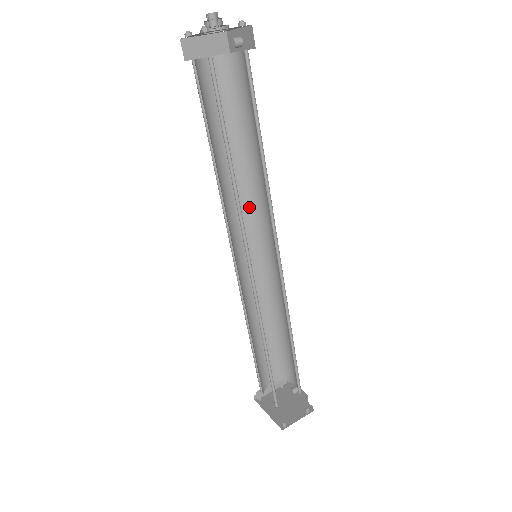
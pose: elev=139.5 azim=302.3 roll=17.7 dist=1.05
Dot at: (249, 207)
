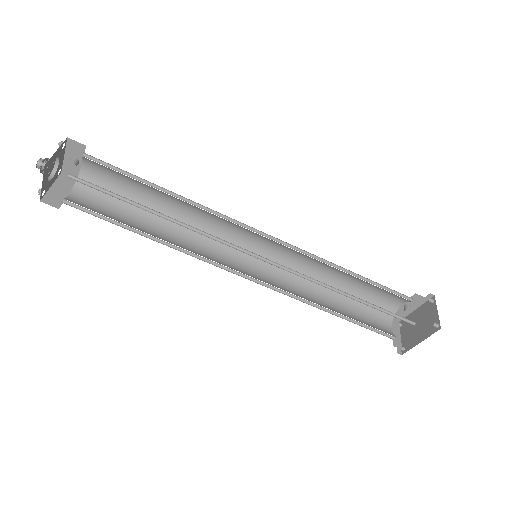
Dot at: (211, 242)
